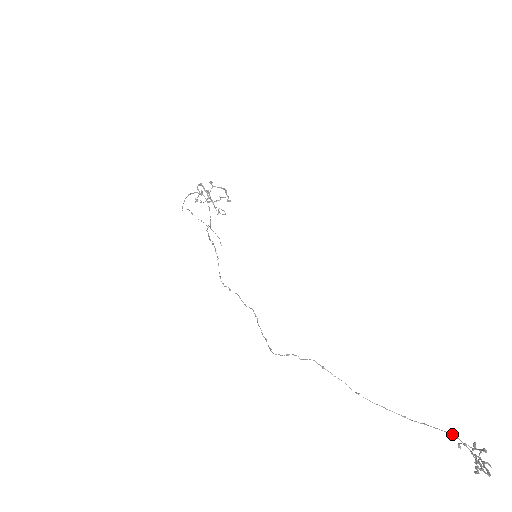
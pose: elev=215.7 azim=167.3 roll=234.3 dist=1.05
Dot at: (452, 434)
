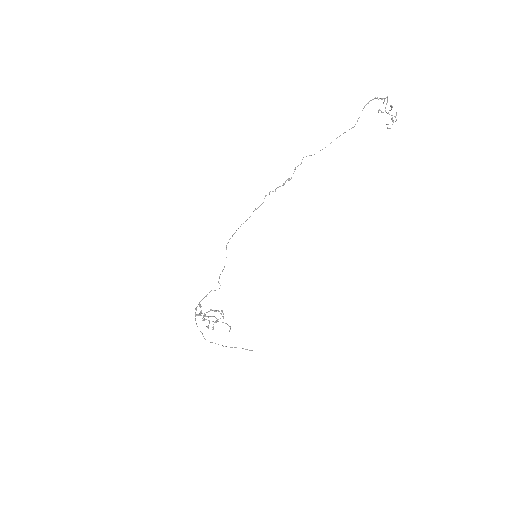
Dot at: occluded
